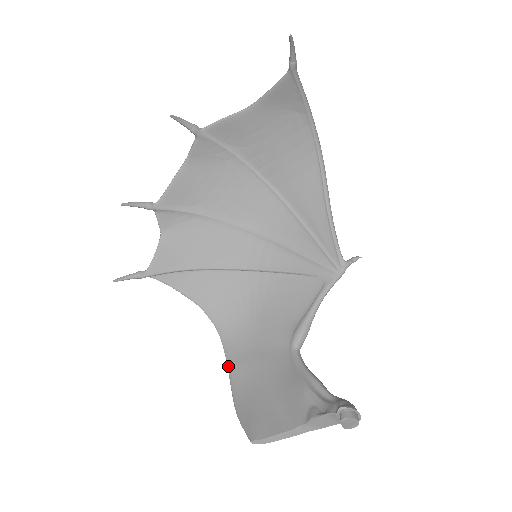
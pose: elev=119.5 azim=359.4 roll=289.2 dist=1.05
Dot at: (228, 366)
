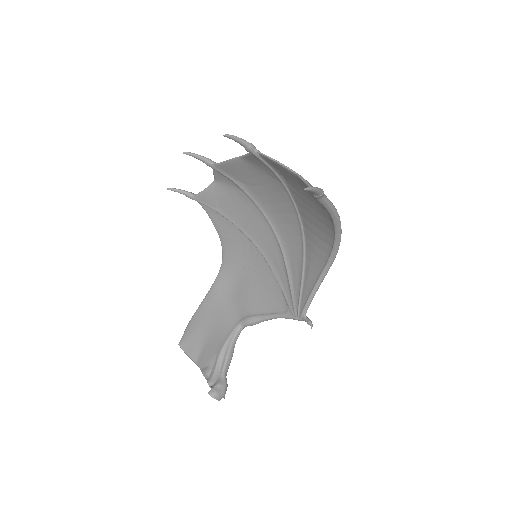
Dot at: (210, 289)
